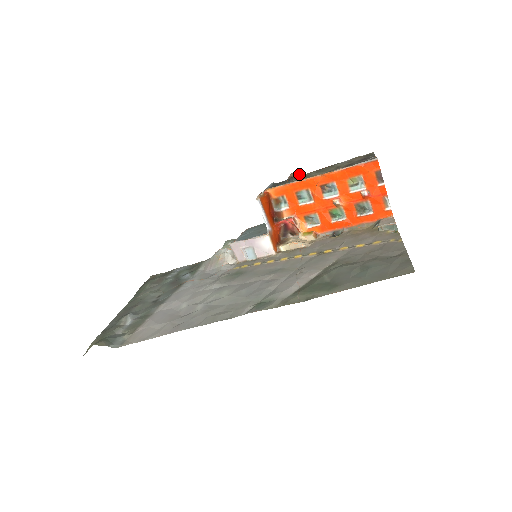
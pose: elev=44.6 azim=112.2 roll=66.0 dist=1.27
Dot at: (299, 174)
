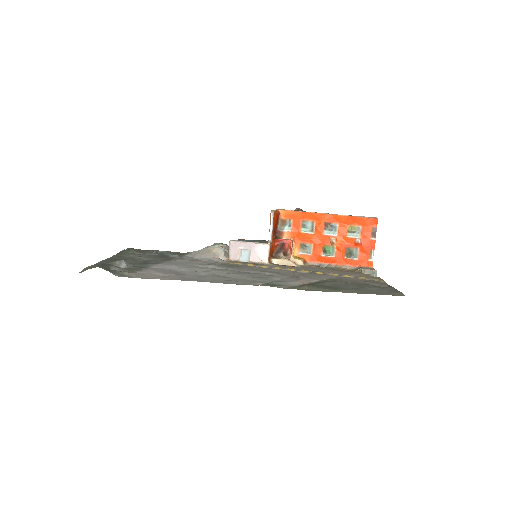
Dot at: occluded
